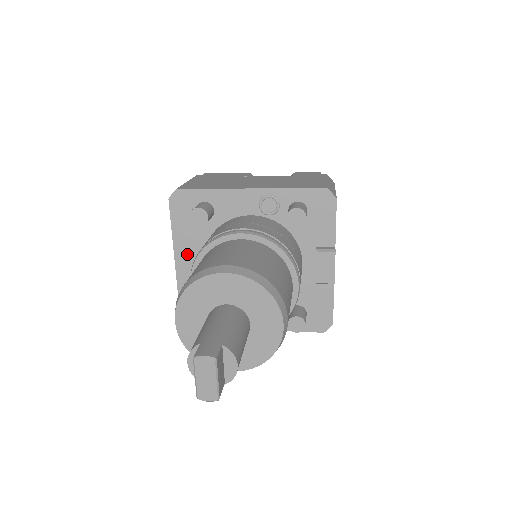
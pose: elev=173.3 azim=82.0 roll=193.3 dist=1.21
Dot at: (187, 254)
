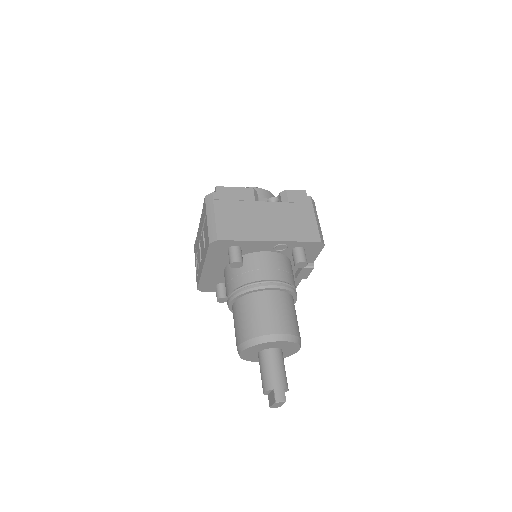
Dot at: (213, 266)
